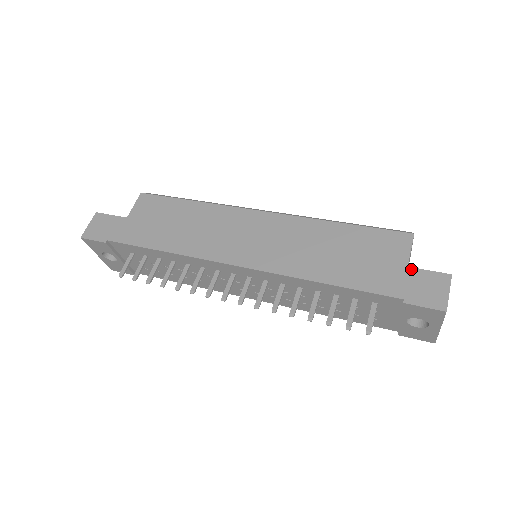
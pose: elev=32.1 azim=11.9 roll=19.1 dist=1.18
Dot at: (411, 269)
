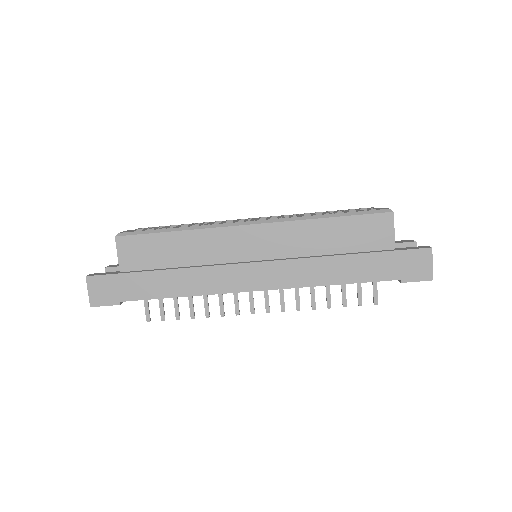
Dot at: (400, 252)
